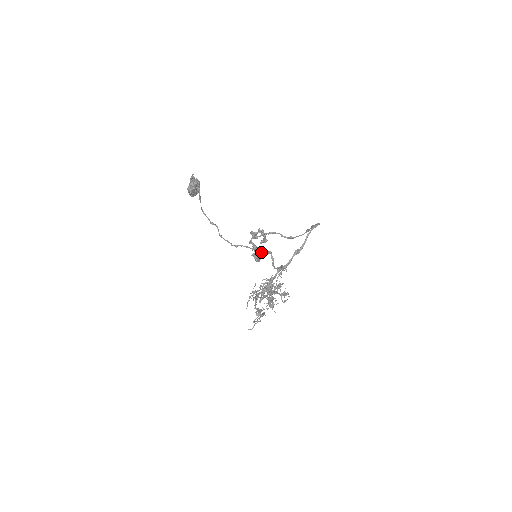
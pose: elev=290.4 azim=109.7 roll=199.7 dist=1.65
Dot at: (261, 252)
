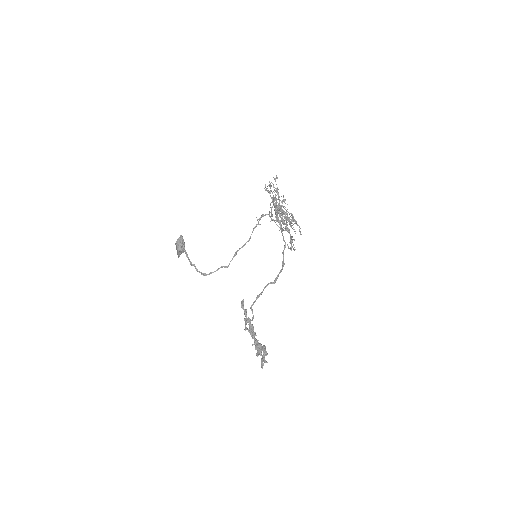
Dot at: (257, 224)
